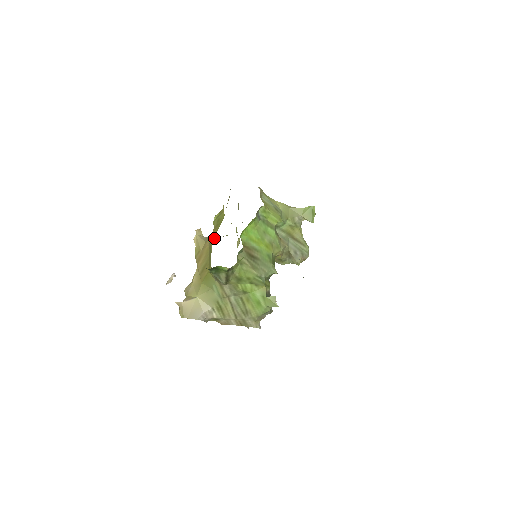
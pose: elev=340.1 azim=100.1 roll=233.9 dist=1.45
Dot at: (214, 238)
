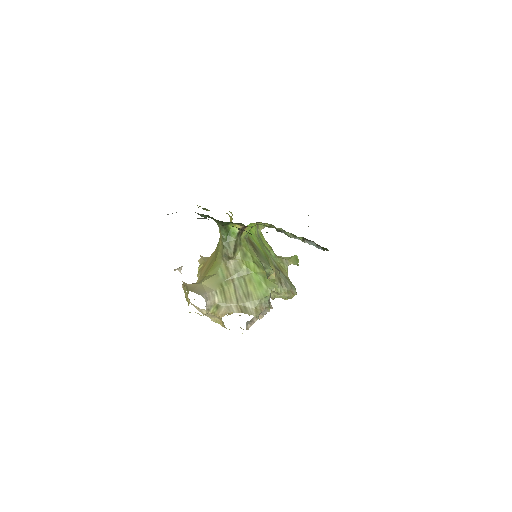
Dot at: occluded
